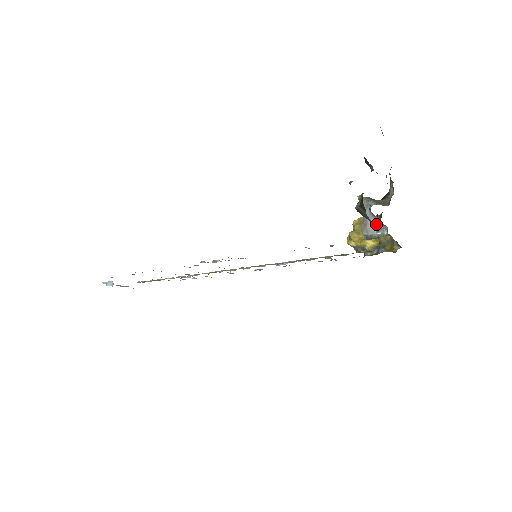
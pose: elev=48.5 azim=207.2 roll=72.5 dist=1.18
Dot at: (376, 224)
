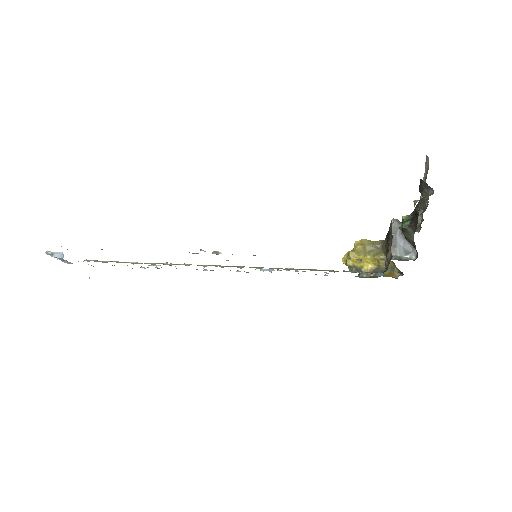
Dot at: (405, 247)
